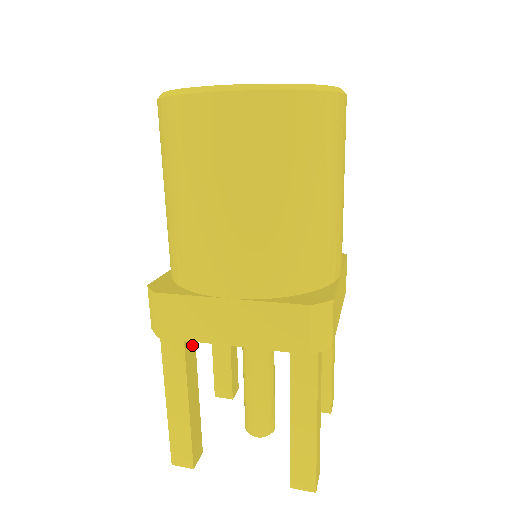
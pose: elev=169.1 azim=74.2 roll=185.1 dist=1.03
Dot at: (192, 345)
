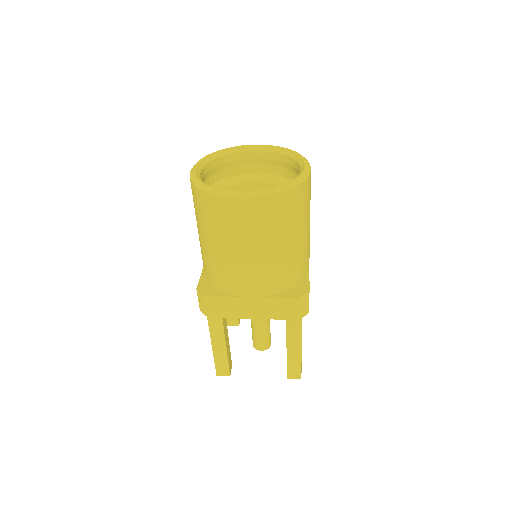
Dot at: occluded
